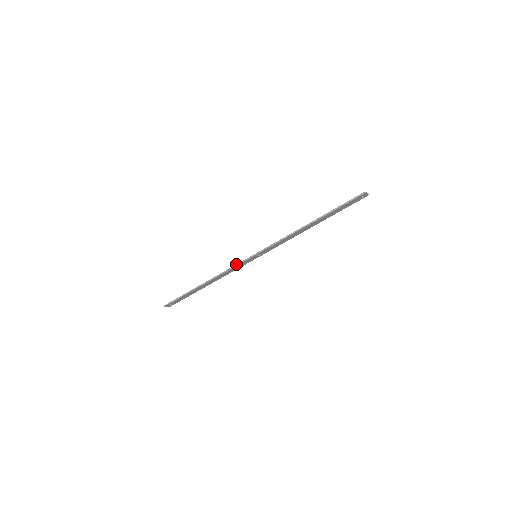
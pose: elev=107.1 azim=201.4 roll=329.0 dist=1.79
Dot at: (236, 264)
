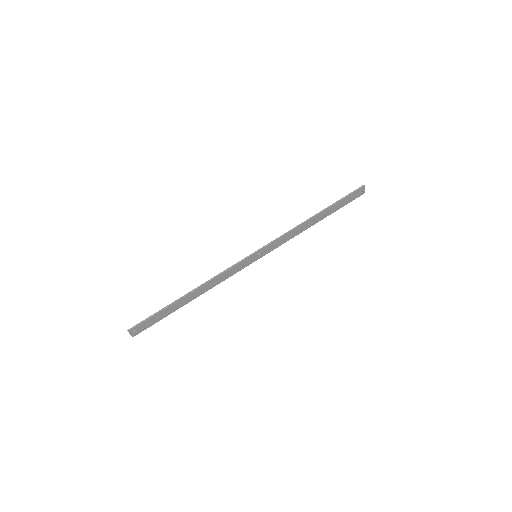
Dot at: (234, 264)
